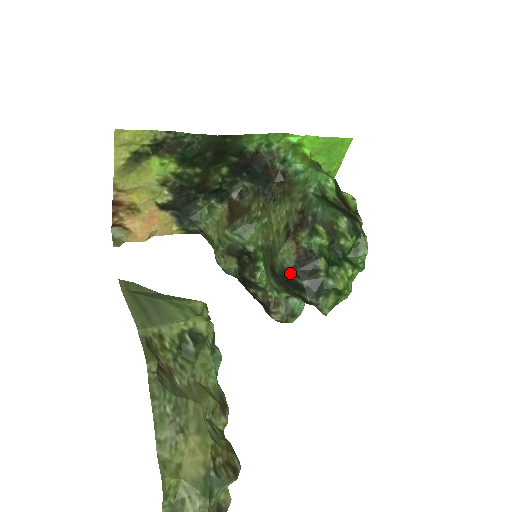
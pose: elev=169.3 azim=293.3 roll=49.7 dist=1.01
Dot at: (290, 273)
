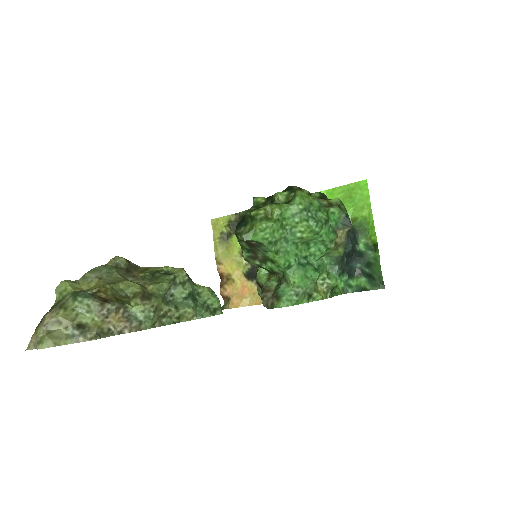
Dot at: occluded
